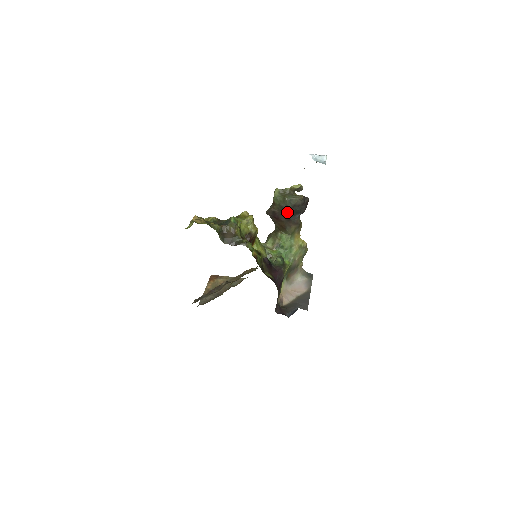
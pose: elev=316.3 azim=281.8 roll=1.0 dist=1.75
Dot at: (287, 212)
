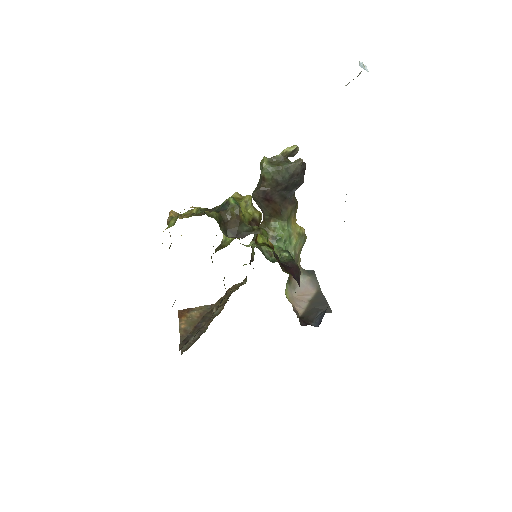
Dot at: (283, 187)
